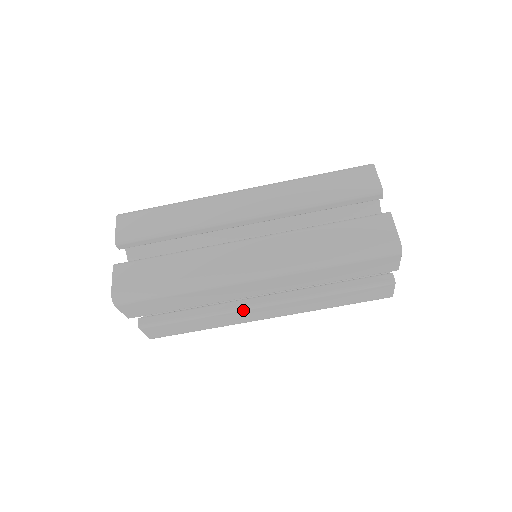
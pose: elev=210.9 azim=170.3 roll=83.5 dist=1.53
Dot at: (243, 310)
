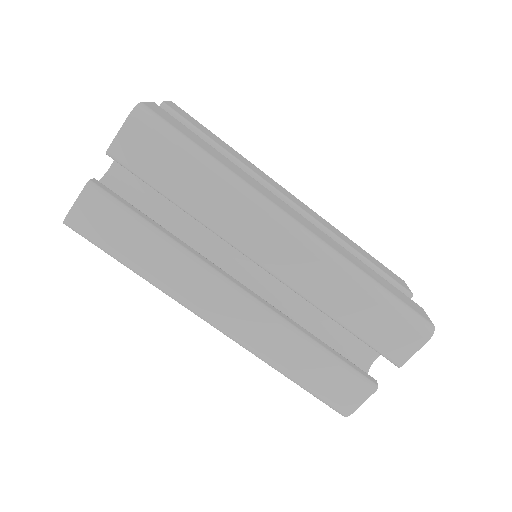
Dot at: occluded
